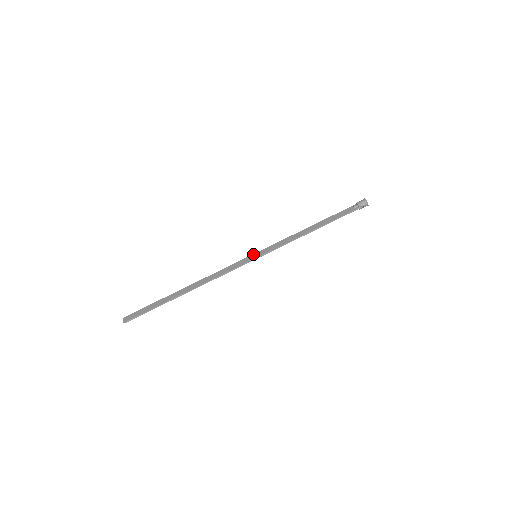
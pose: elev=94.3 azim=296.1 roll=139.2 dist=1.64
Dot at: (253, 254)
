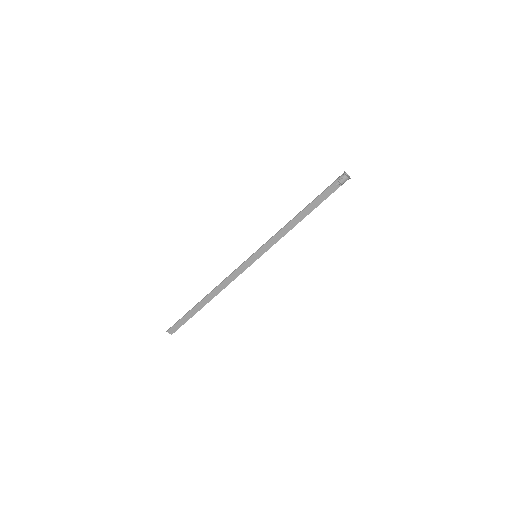
Dot at: (252, 256)
